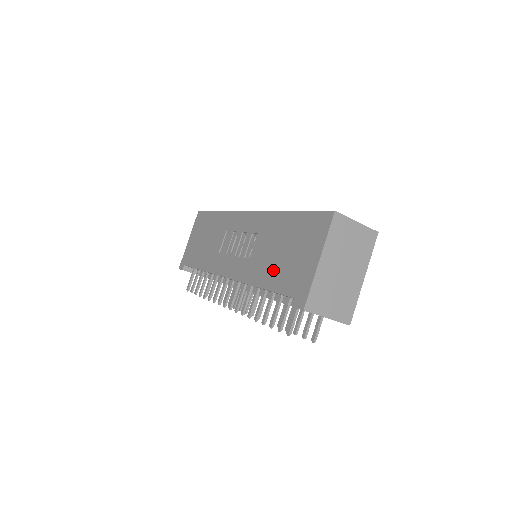
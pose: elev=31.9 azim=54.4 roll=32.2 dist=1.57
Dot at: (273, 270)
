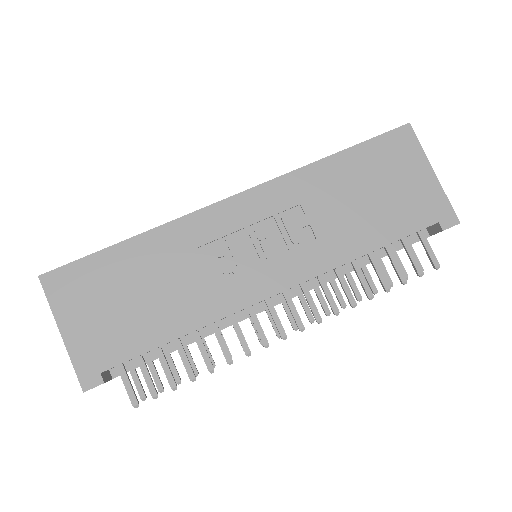
Dot at: (372, 223)
